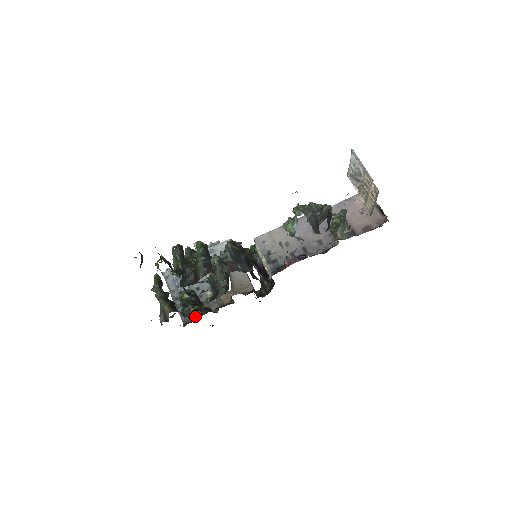
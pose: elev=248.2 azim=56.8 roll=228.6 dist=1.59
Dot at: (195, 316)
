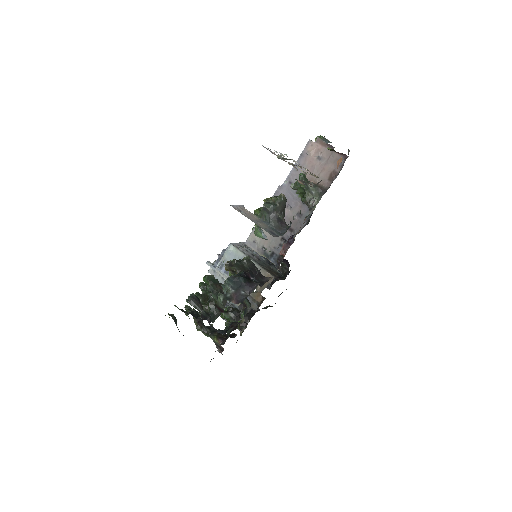
Dot at: (243, 327)
